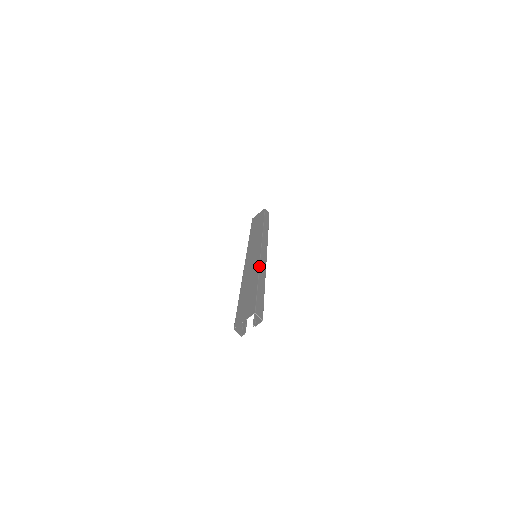
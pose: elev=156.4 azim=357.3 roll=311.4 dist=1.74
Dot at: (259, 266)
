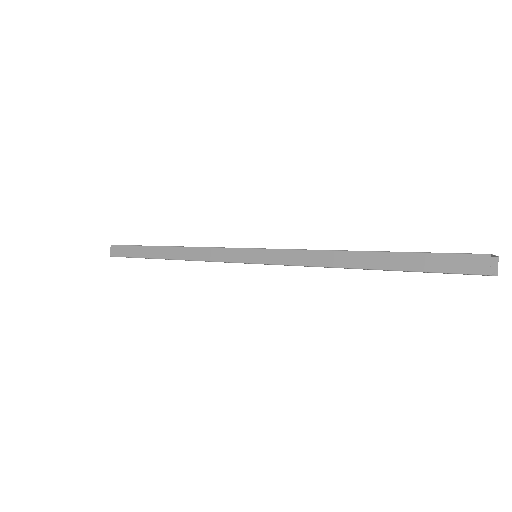
Dot at: occluded
